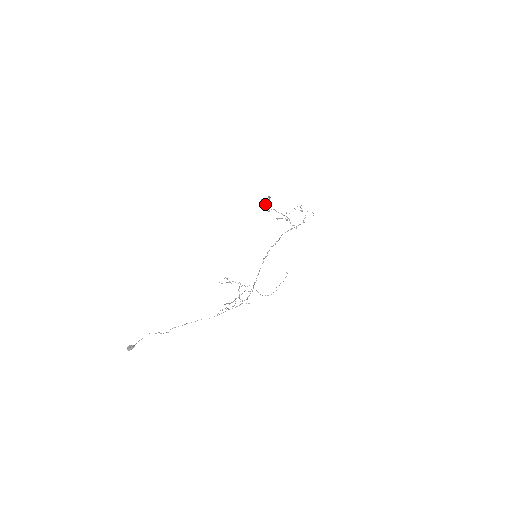
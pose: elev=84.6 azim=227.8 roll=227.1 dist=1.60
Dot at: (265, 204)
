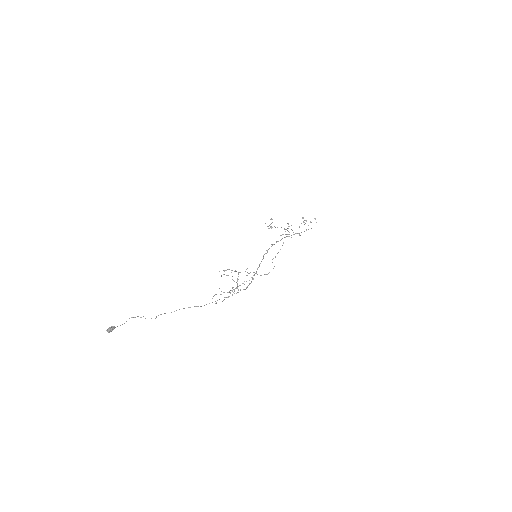
Dot at: (268, 228)
